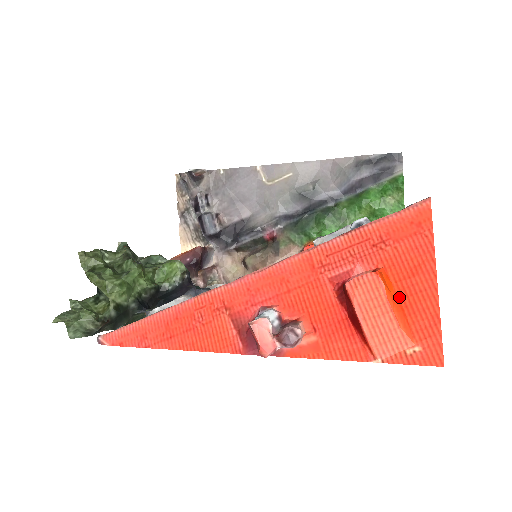
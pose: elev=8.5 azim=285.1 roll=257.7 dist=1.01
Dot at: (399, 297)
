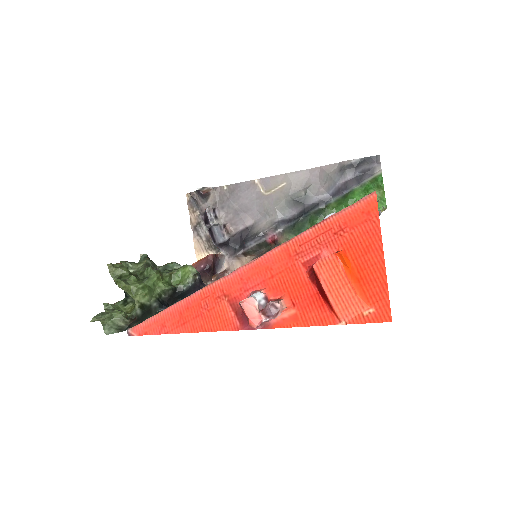
Dot at: (356, 272)
